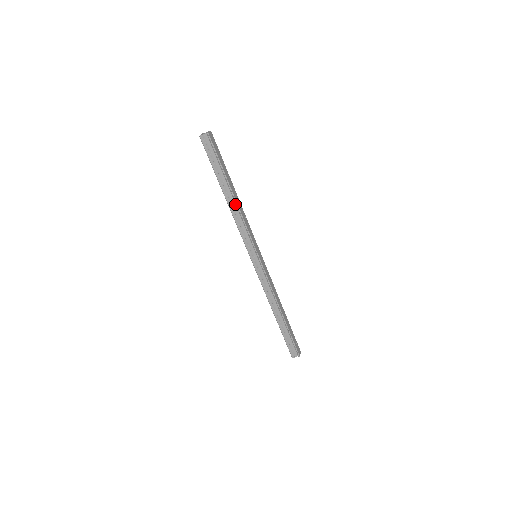
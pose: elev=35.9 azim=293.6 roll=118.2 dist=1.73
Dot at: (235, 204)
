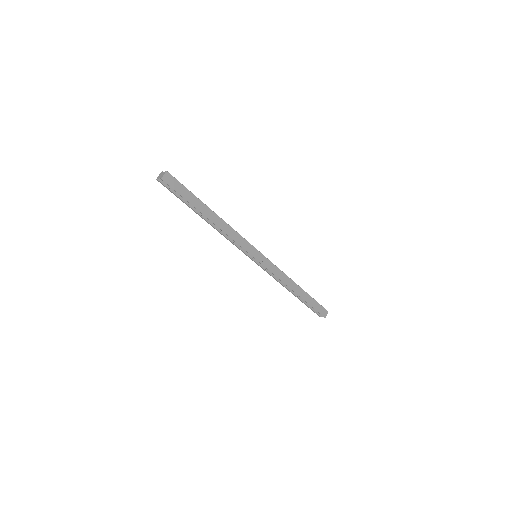
Dot at: (216, 225)
